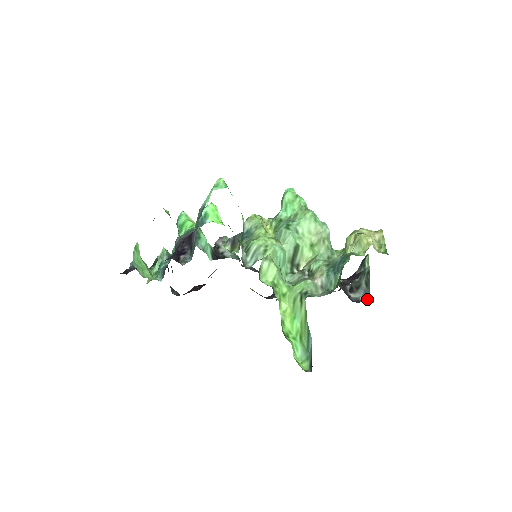
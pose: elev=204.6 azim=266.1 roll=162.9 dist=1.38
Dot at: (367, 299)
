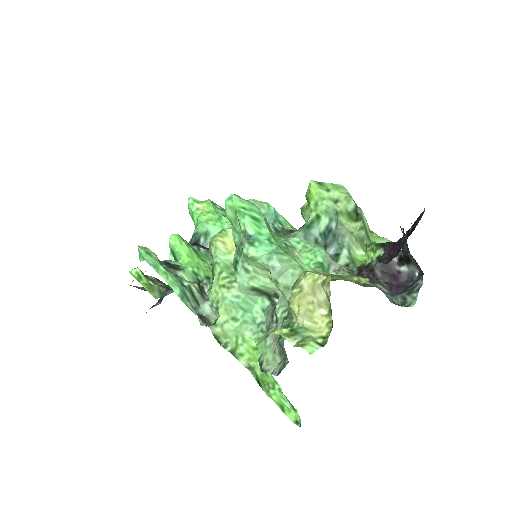
Dot at: (413, 288)
